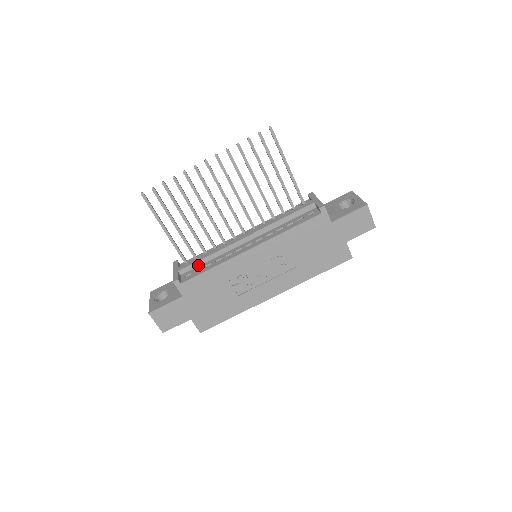
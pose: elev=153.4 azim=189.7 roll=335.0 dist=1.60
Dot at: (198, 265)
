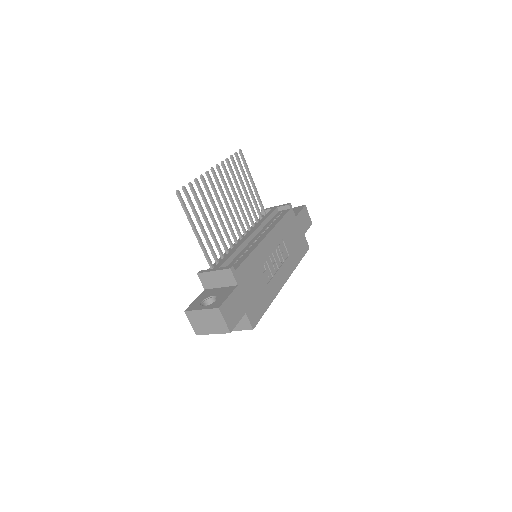
Dot at: (230, 261)
